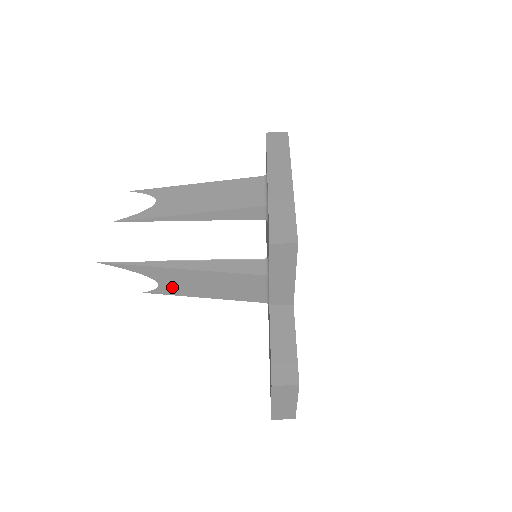
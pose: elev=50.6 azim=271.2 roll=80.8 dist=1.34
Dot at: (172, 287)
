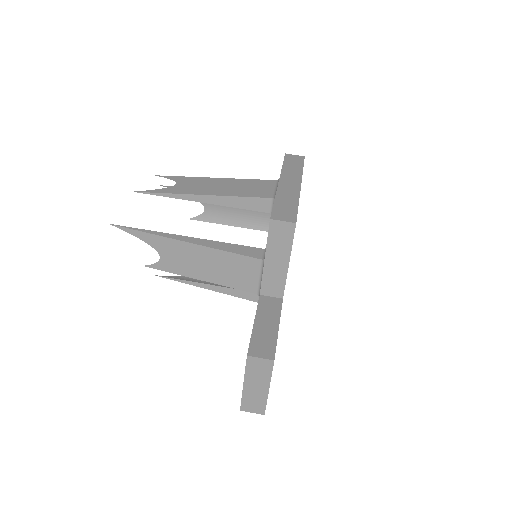
Dot at: (172, 263)
